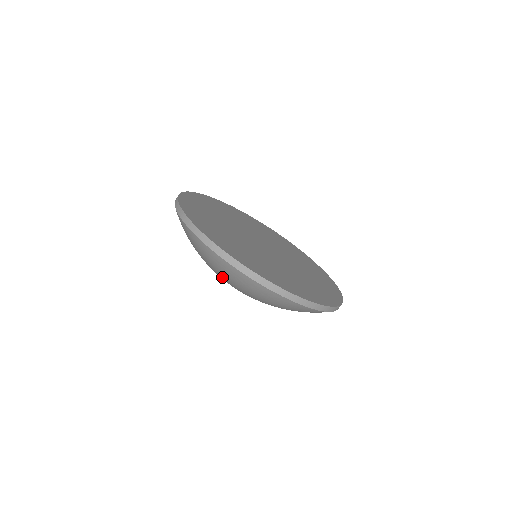
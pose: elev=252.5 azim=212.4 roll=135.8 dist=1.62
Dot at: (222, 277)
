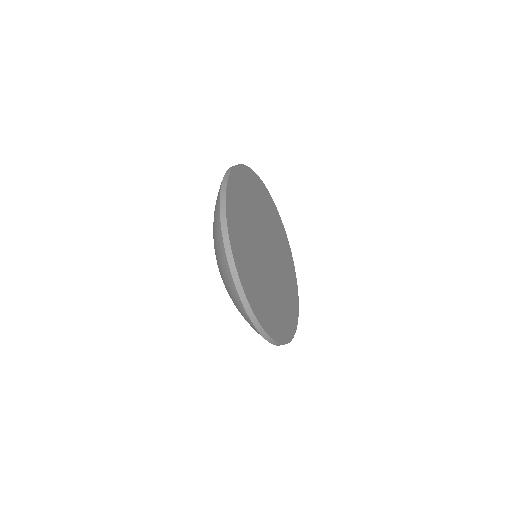
Dot at: (217, 262)
